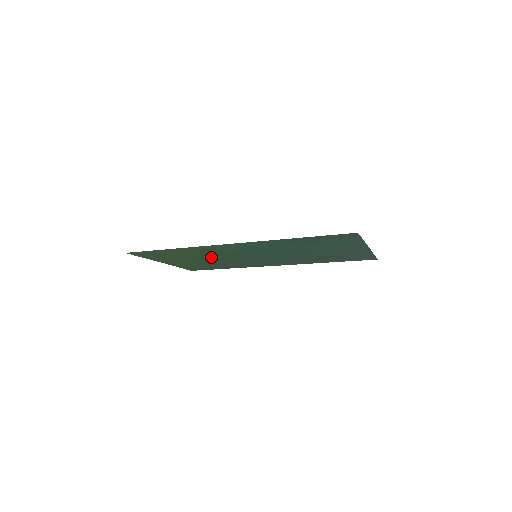
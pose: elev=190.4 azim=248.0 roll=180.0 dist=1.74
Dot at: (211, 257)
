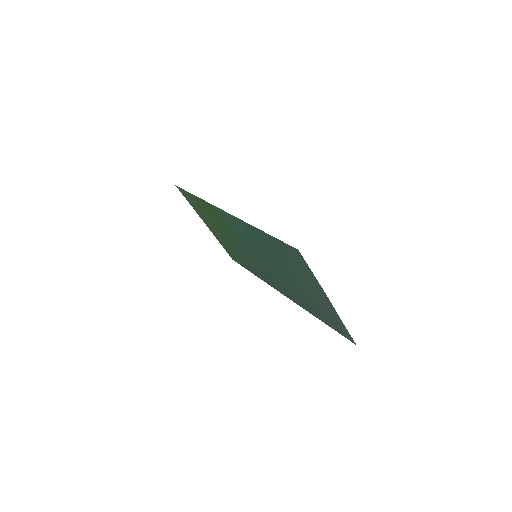
Dot at: (229, 236)
